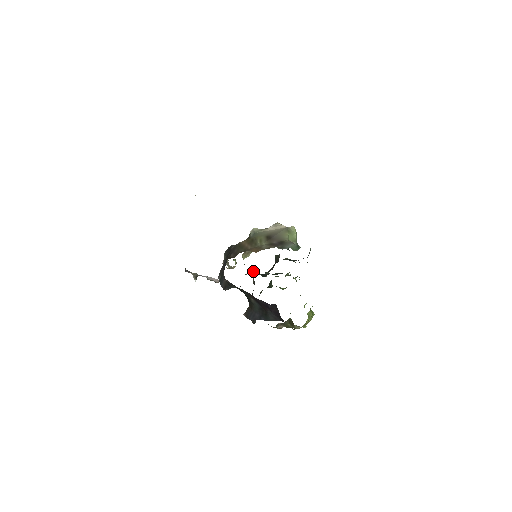
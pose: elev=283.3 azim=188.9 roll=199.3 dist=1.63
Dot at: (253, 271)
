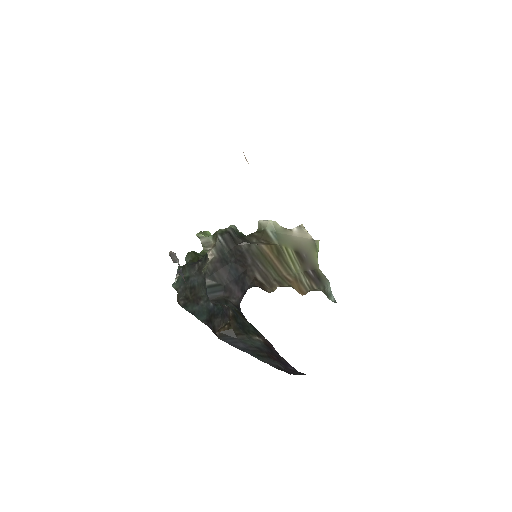
Dot at: occluded
